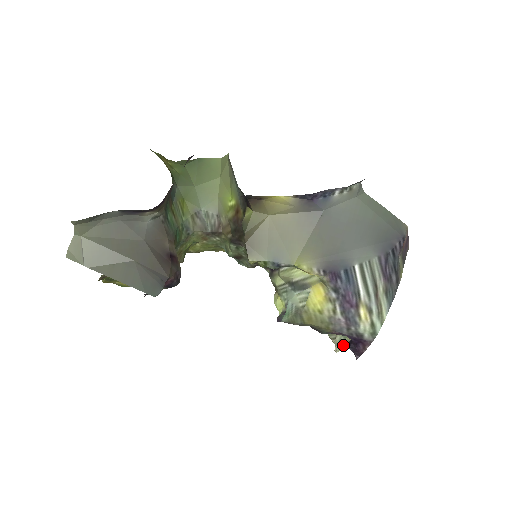
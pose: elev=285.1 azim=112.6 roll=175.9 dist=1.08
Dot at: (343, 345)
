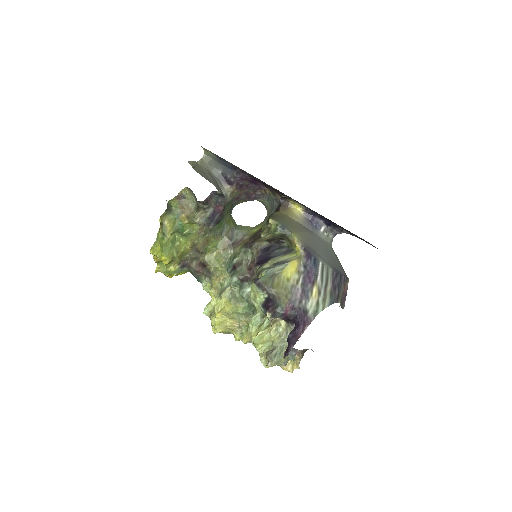
Dot at: (276, 360)
